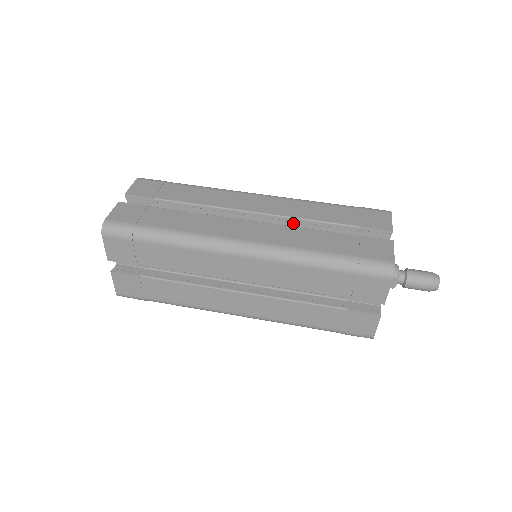
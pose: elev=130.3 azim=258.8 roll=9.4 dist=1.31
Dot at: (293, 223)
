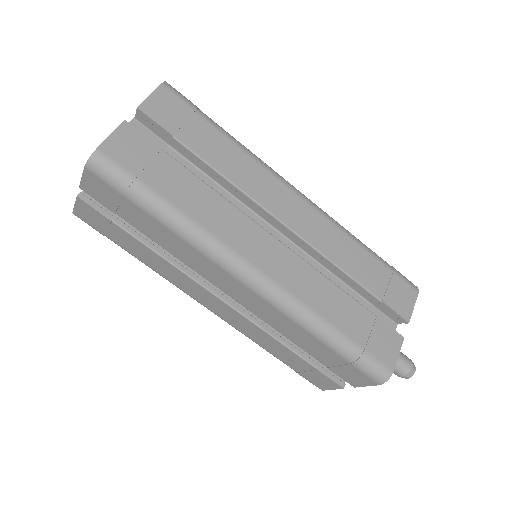
Dot at: (318, 256)
